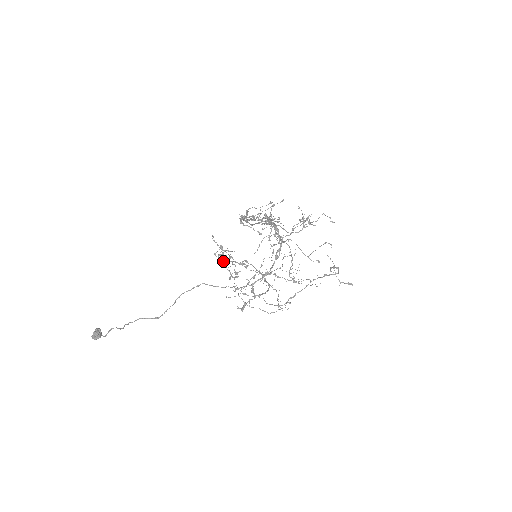
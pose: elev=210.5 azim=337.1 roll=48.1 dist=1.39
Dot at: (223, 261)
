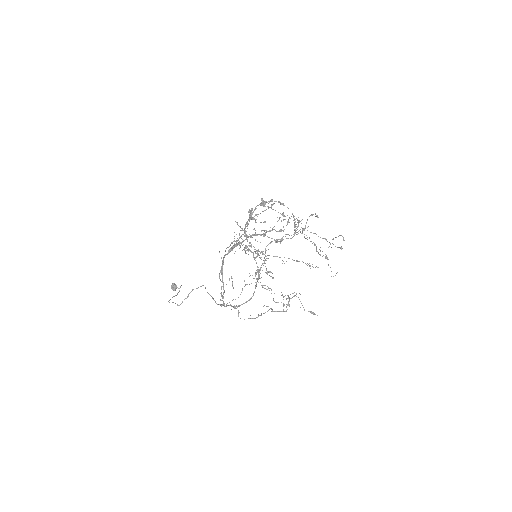
Dot at: (249, 242)
